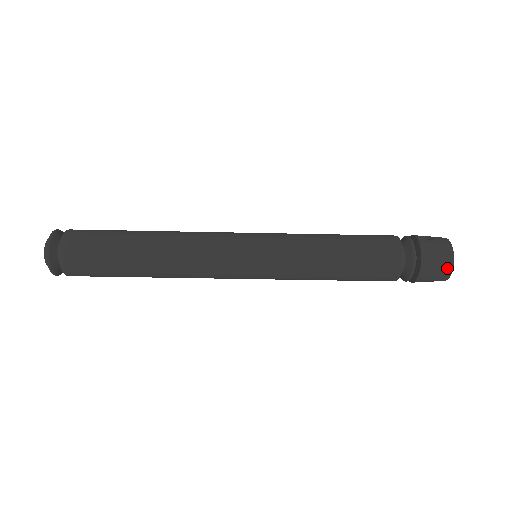
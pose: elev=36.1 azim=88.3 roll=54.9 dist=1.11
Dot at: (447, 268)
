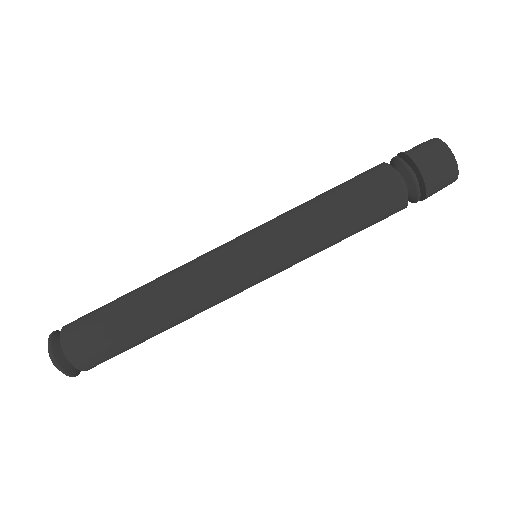
Dot at: (450, 164)
